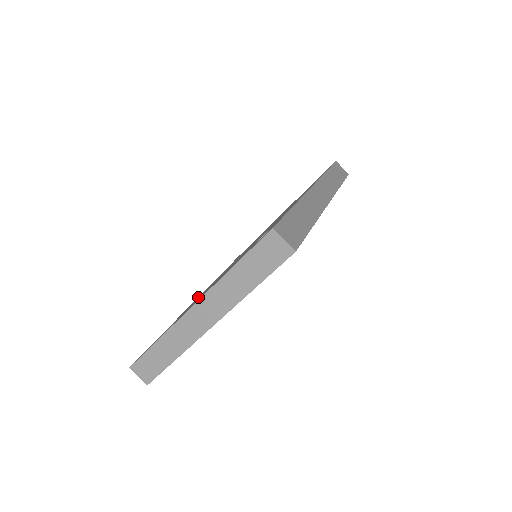
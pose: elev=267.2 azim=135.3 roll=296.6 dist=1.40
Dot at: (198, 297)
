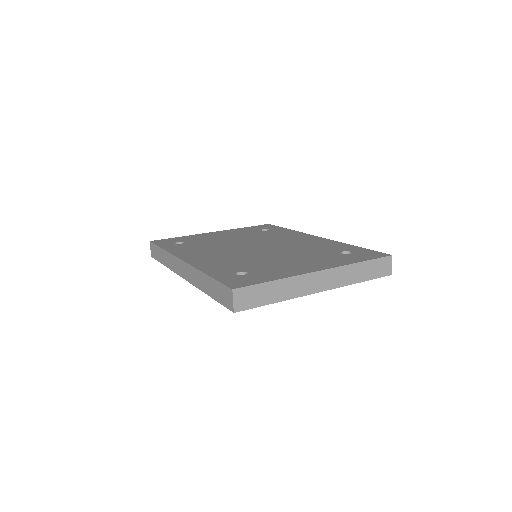
Dot at: (202, 259)
